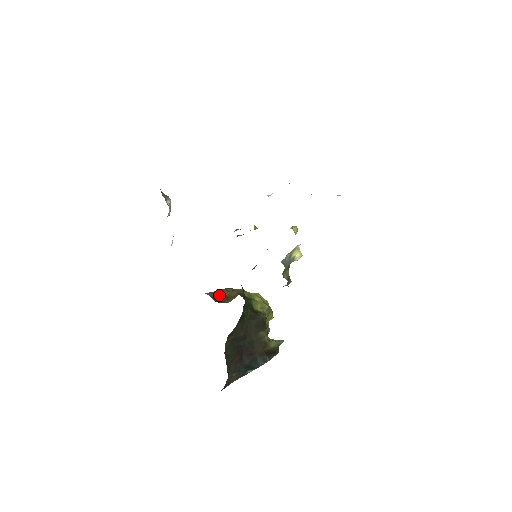
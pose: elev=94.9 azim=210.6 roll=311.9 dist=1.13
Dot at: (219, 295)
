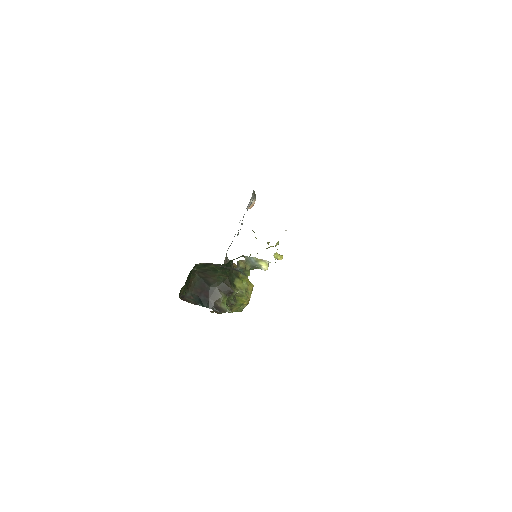
Dot at: (233, 266)
